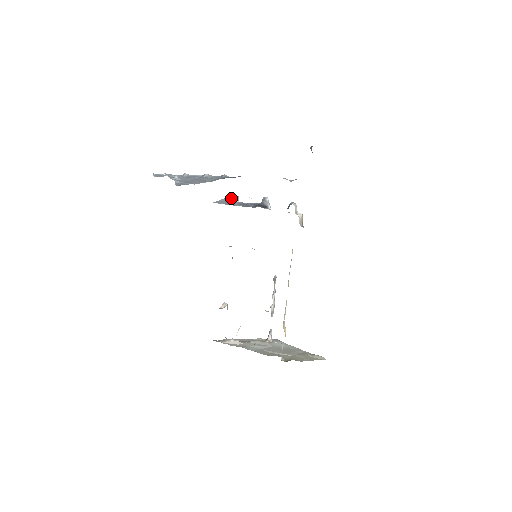
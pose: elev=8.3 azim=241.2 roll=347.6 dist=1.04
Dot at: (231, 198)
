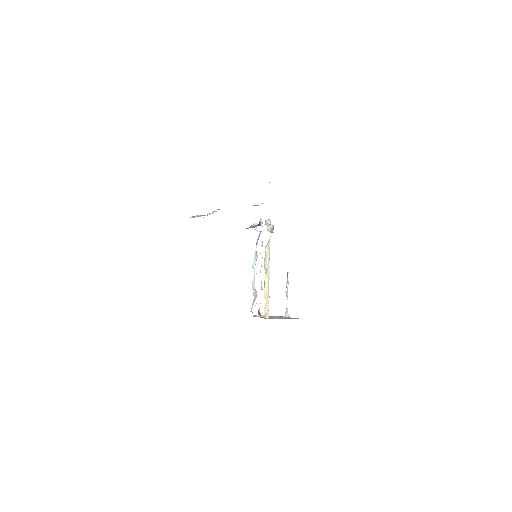
Dot at: occluded
